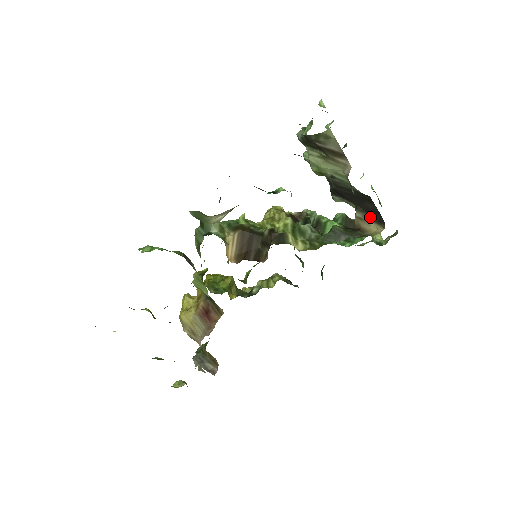
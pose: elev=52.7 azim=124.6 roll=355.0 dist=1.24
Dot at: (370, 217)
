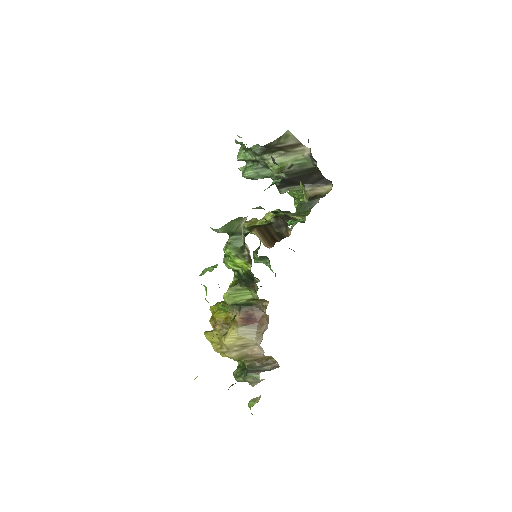
Dot at: (318, 185)
